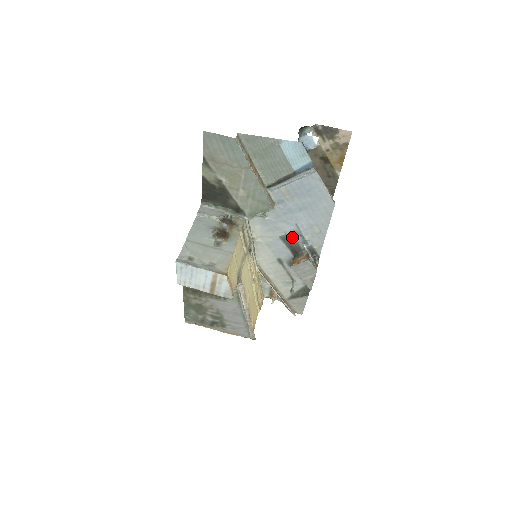
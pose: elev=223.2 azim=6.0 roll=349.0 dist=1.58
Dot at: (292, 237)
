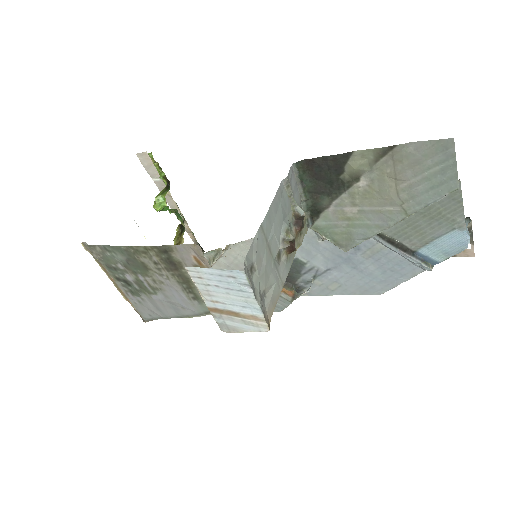
Dot at: (305, 269)
